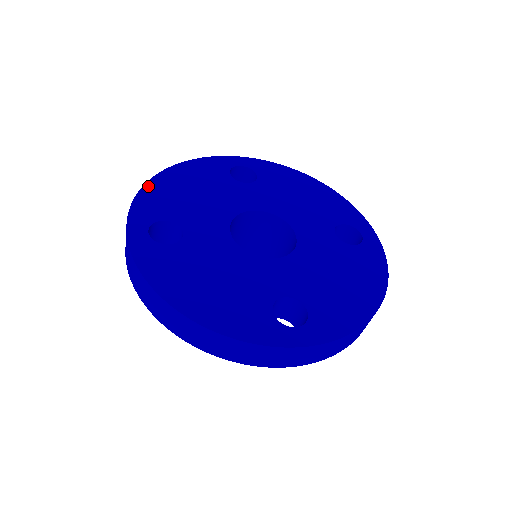
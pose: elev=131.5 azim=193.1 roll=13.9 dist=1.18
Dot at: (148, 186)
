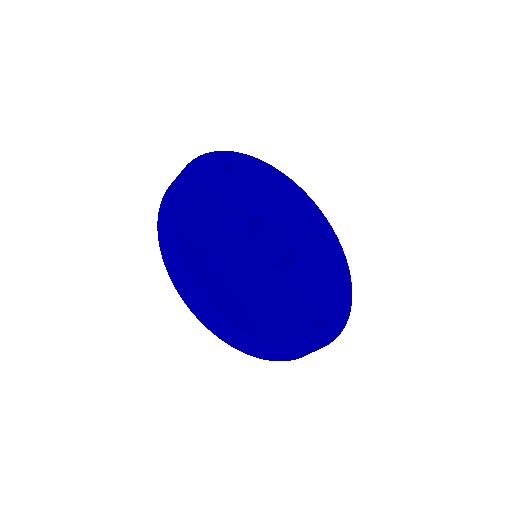
Dot at: (176, 207)
